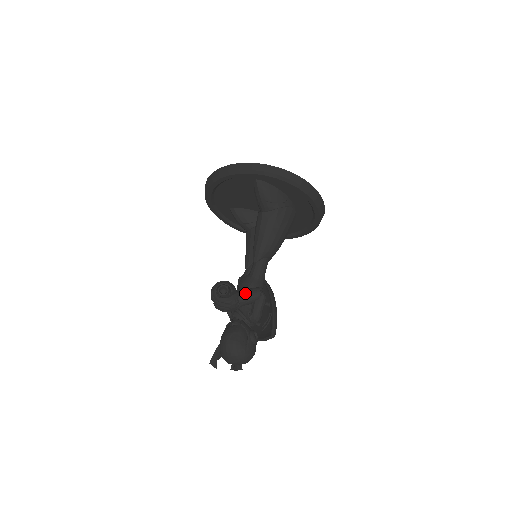
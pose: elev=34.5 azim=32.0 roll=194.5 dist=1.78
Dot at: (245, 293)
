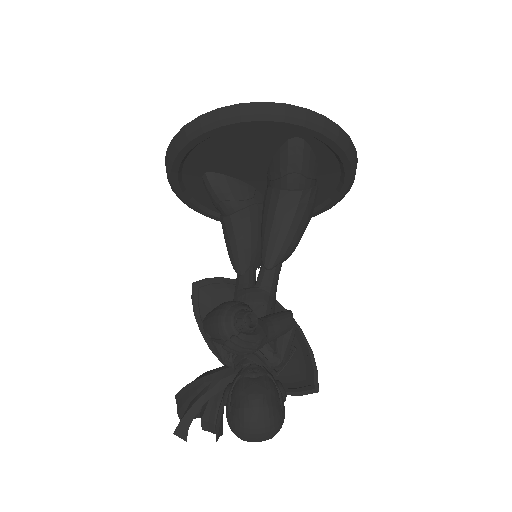
Dot at: (275, 322)
